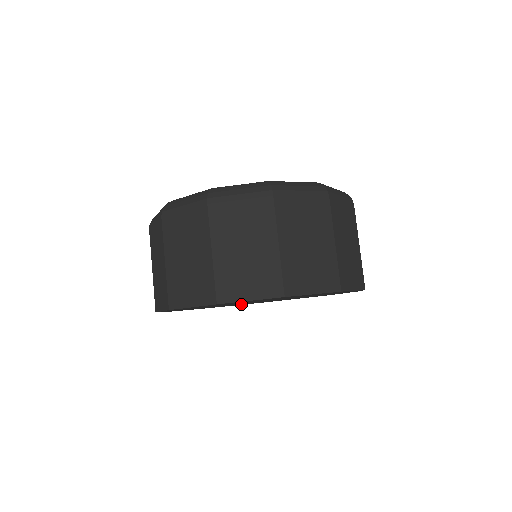
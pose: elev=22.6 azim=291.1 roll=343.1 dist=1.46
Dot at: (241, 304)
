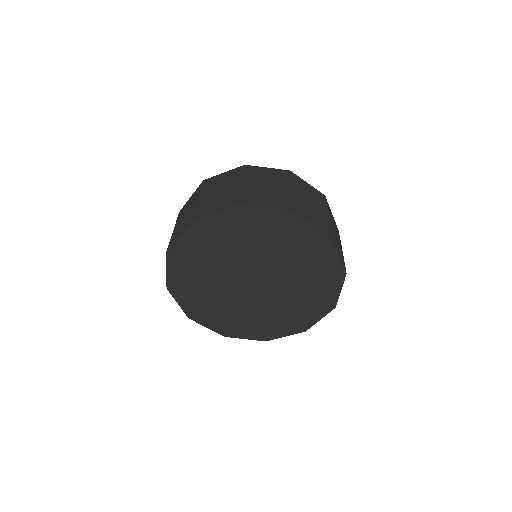
Dot at: (225, 318)
